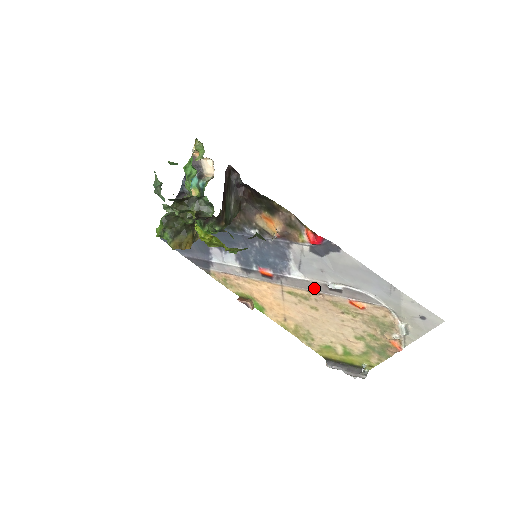
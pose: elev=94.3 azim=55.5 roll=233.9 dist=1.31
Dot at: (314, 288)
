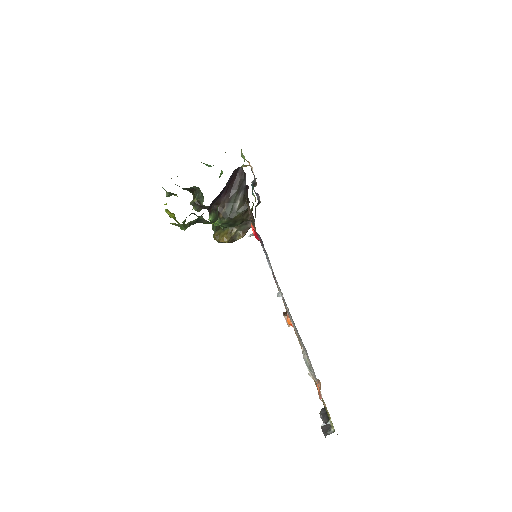
Dot at: occluded
